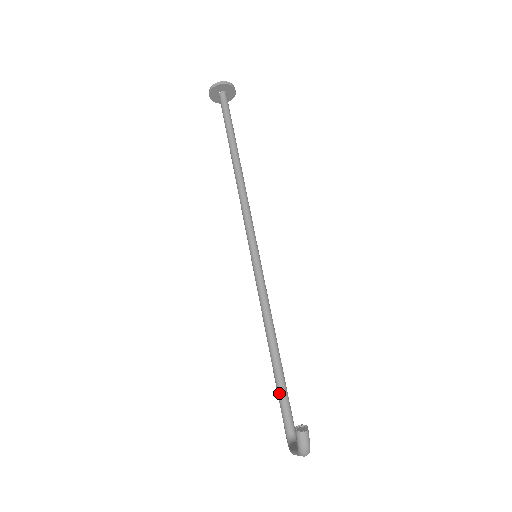
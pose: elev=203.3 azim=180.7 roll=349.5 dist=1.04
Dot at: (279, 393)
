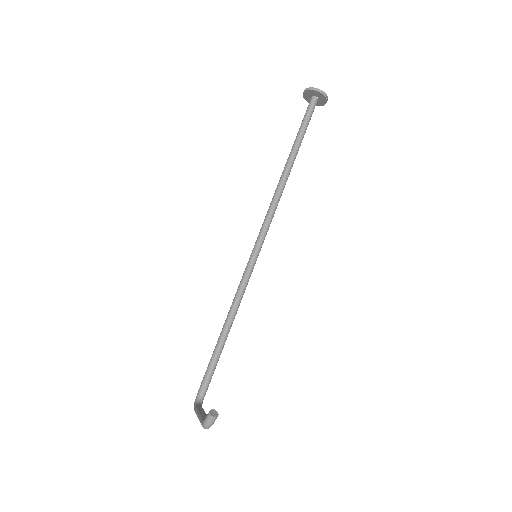
Dot at: (210, 364)
